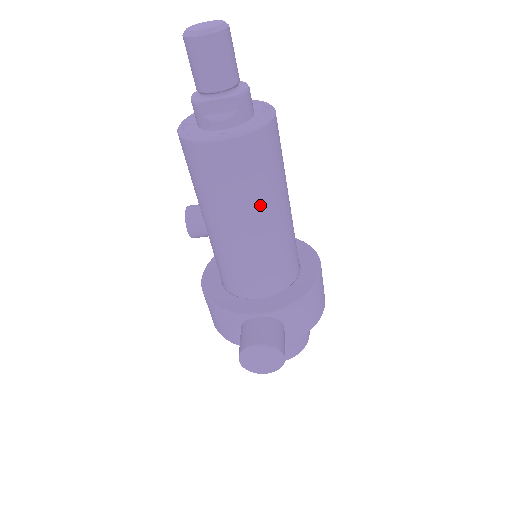
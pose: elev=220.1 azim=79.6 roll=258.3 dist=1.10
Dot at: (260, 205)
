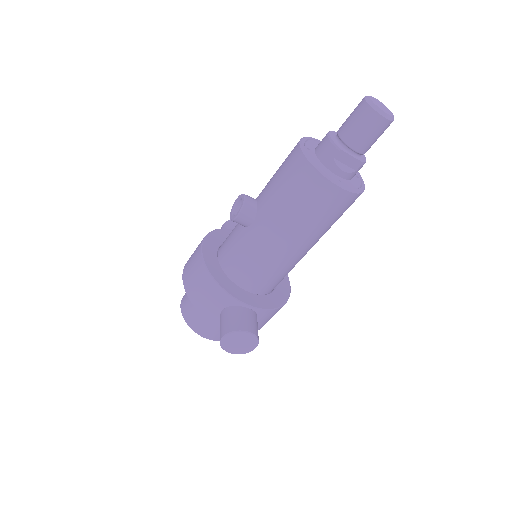
Dot at: (315, 236)
